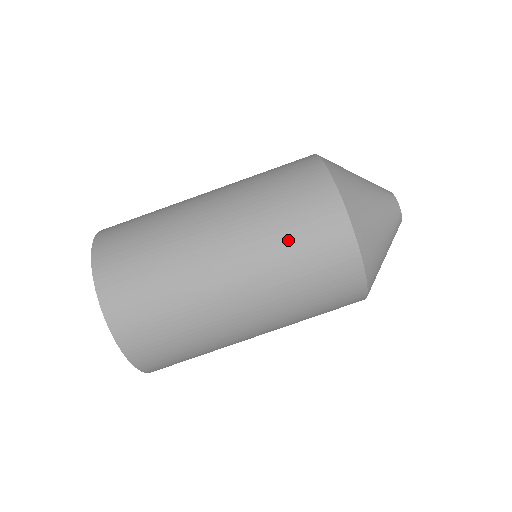
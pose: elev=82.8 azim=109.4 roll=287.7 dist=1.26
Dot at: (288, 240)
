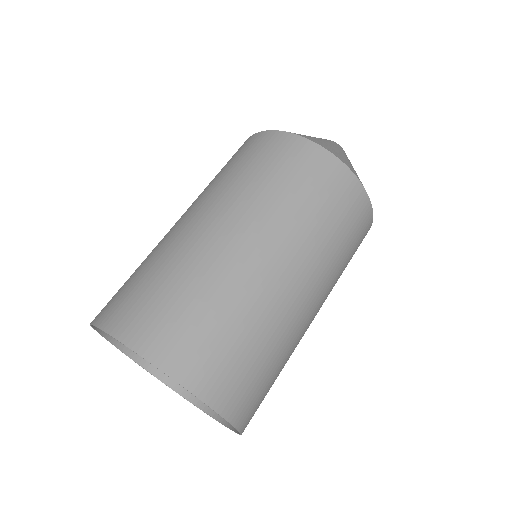
Dot at: (328, 224)
